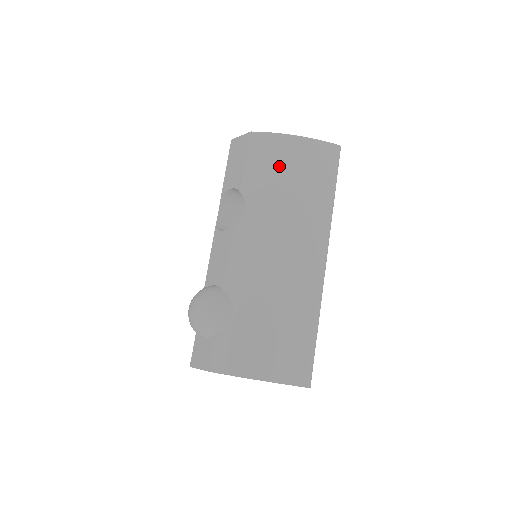
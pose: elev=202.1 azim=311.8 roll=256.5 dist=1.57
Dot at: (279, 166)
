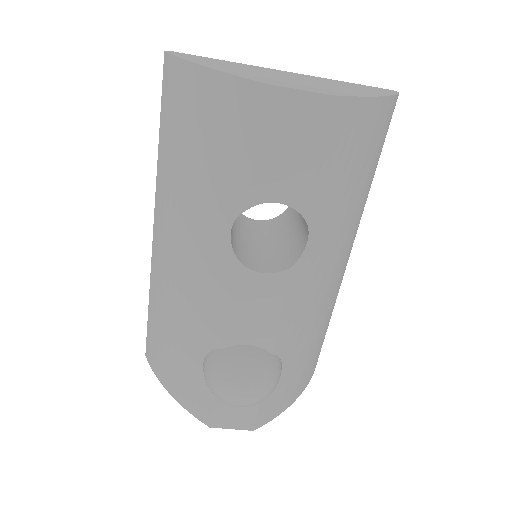
Dot at: (355, 160)
